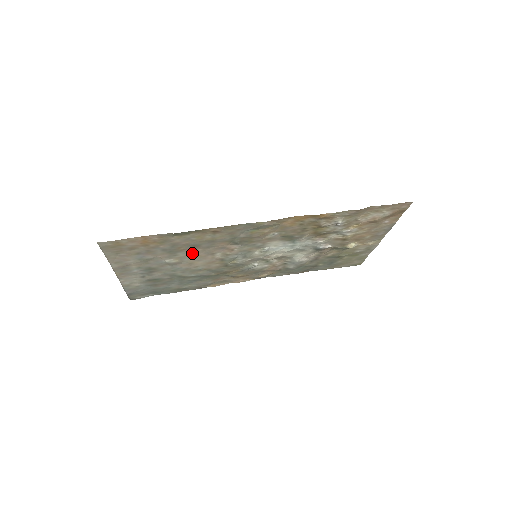
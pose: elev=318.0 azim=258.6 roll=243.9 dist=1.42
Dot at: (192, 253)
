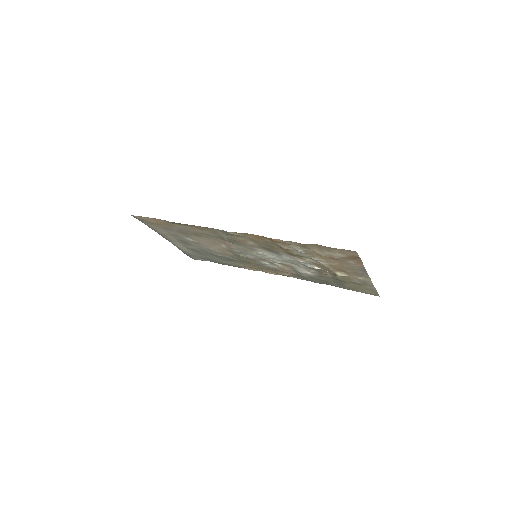
Dot at: (201, 239)
